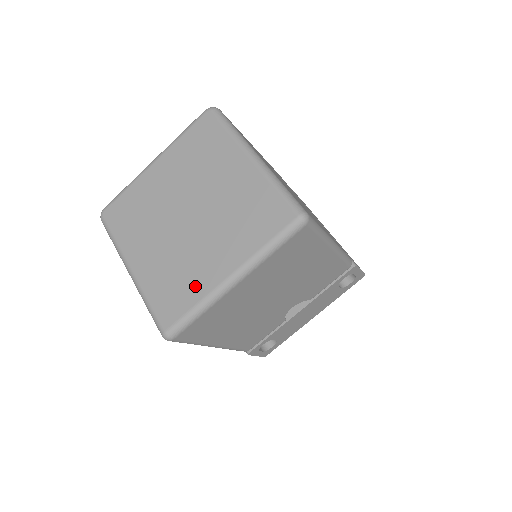
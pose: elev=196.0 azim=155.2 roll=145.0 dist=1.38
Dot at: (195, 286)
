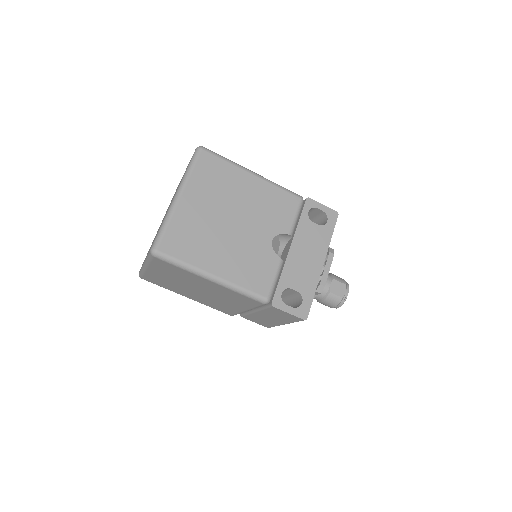
Dot at: occluded
